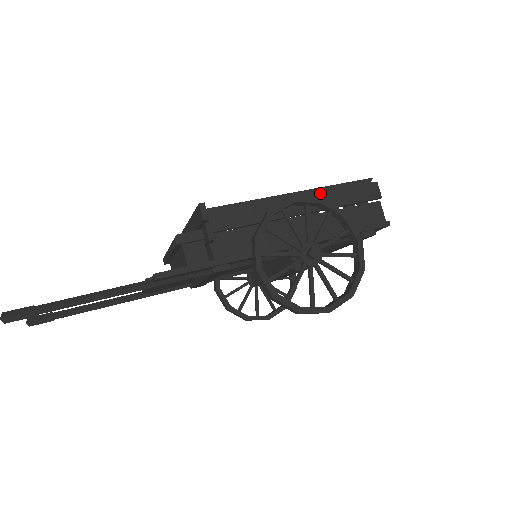
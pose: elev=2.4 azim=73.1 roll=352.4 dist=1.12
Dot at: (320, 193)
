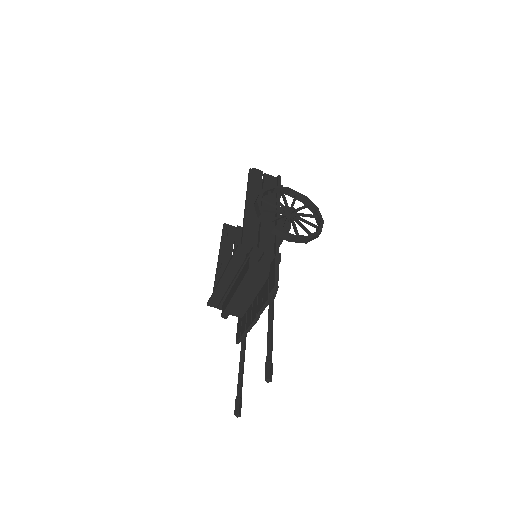
Dot at: (251, 193)
